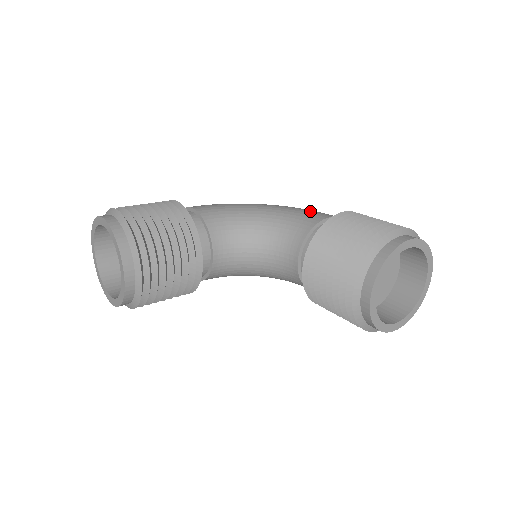
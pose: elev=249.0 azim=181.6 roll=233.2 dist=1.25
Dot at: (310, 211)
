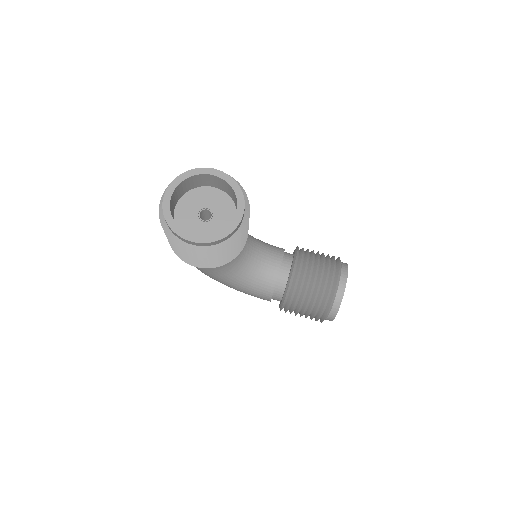
Dot at: occluded
